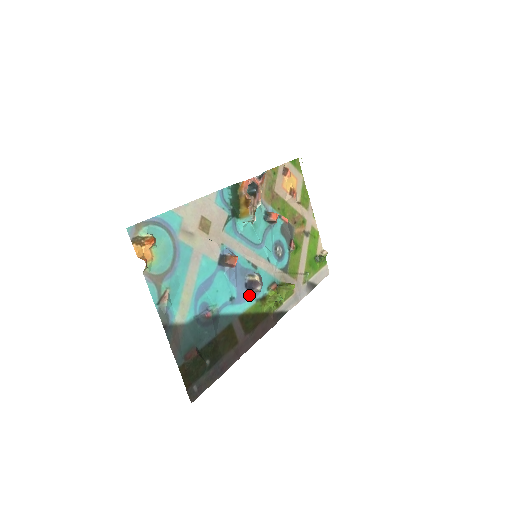
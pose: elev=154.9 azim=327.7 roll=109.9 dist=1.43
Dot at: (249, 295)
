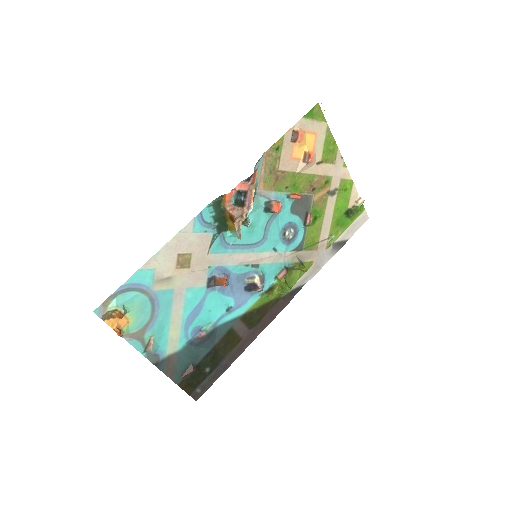
Dot at: (251, 295)
